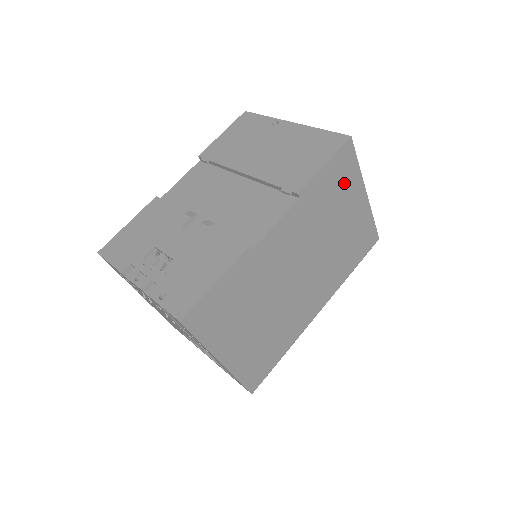
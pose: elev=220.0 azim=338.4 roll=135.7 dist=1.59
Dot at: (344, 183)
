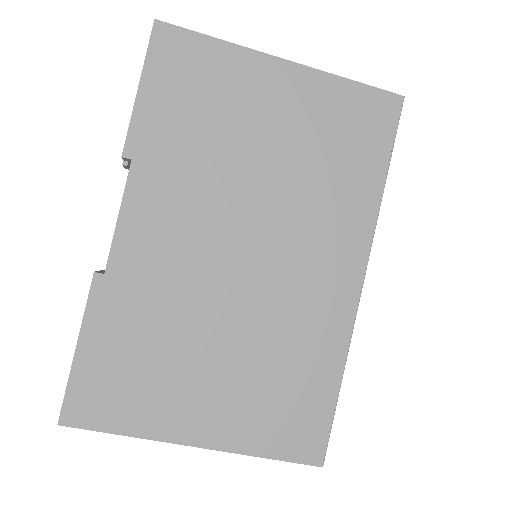
Dot at: (210, 82)
